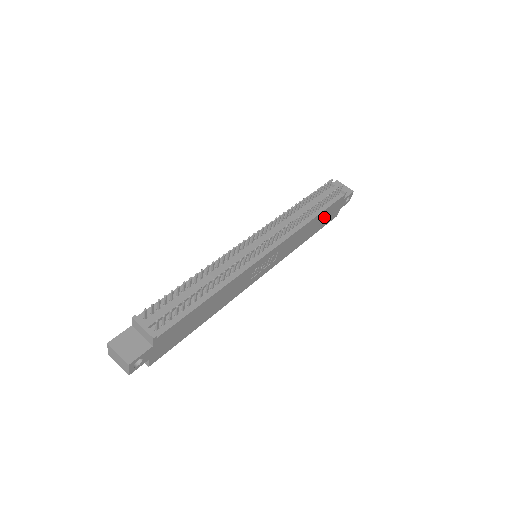
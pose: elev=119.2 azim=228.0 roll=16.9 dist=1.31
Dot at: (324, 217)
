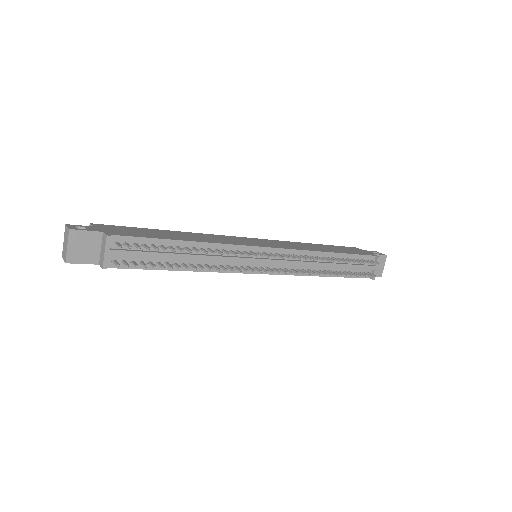
Dot at: occluded
